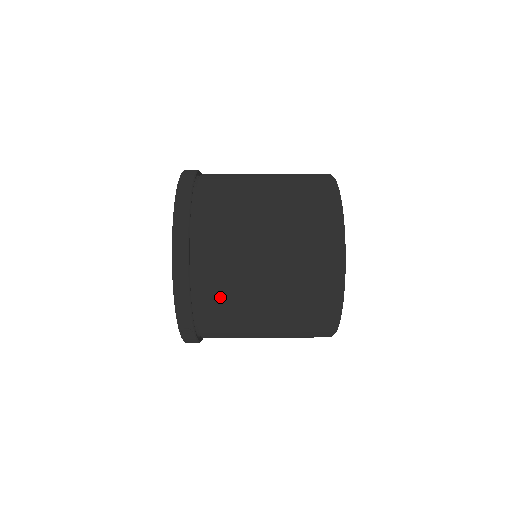
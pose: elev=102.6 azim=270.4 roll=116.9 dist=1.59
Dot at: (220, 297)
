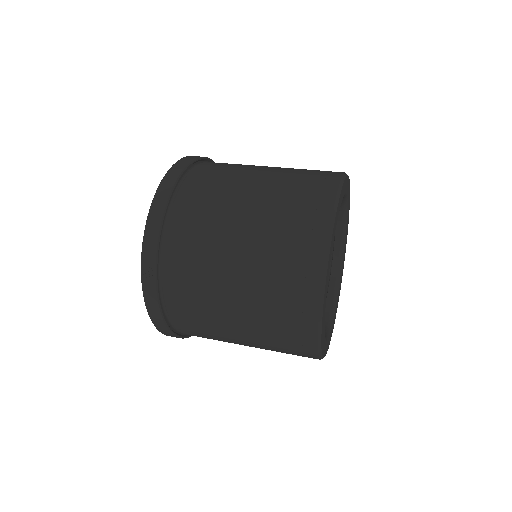
Dot at: (193, 230)
